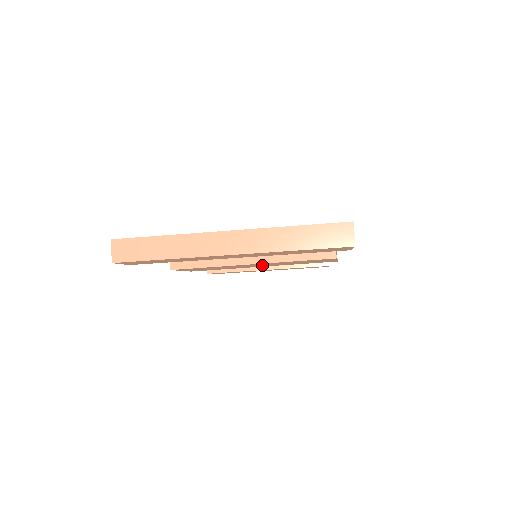
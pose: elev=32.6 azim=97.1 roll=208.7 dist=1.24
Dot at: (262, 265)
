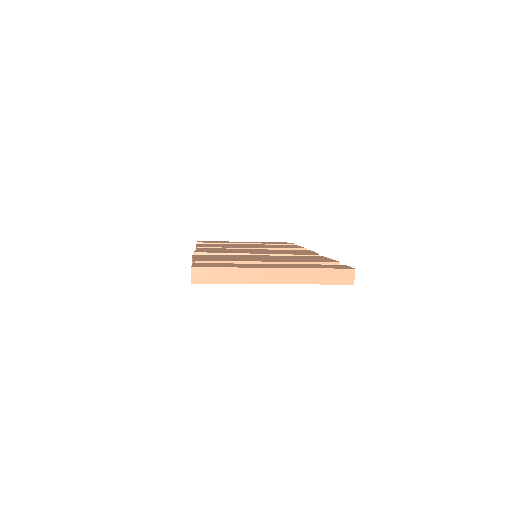
Dot at: occluded
